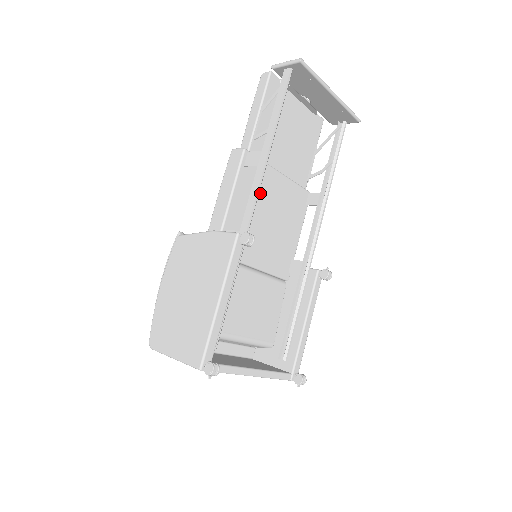
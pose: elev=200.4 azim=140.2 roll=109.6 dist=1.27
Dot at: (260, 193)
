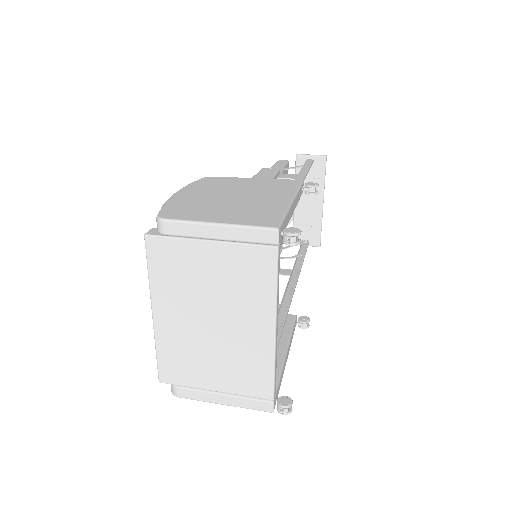
Dot at: occluded
